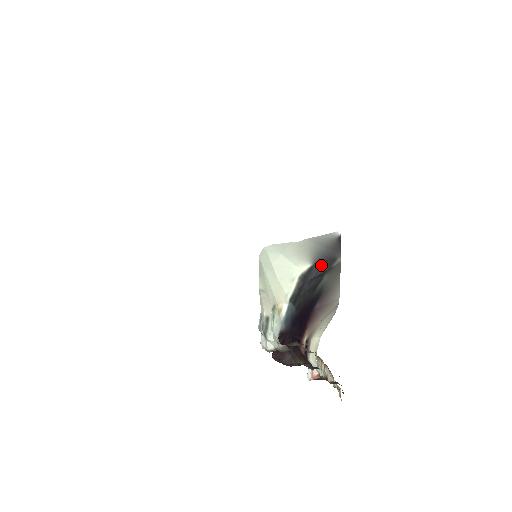
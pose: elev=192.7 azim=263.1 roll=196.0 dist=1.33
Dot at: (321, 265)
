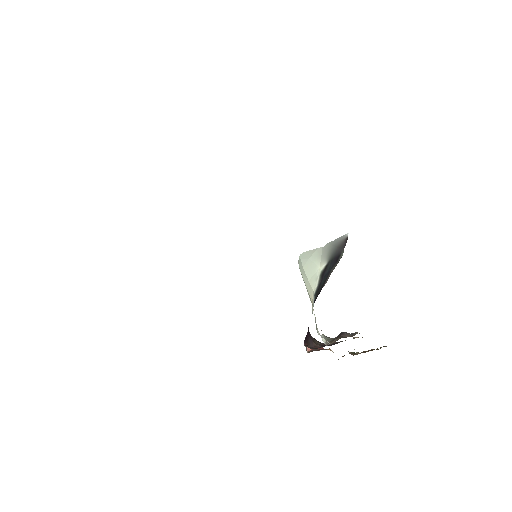
Dot at: (332, 262)
